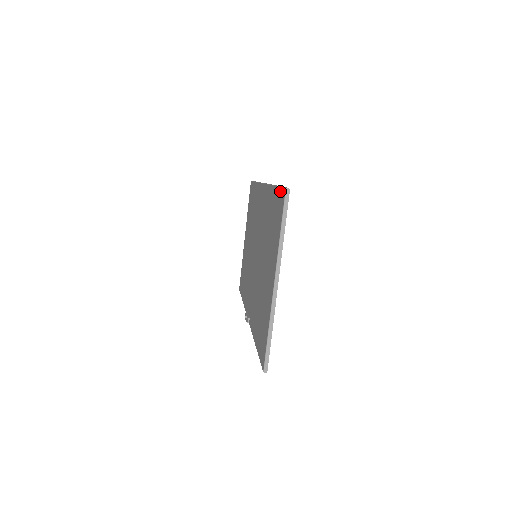
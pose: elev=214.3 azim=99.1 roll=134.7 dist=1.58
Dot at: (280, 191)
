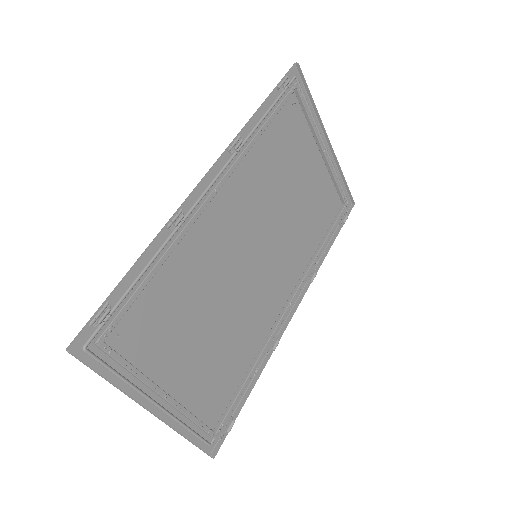
Dot at: (96, 319)
